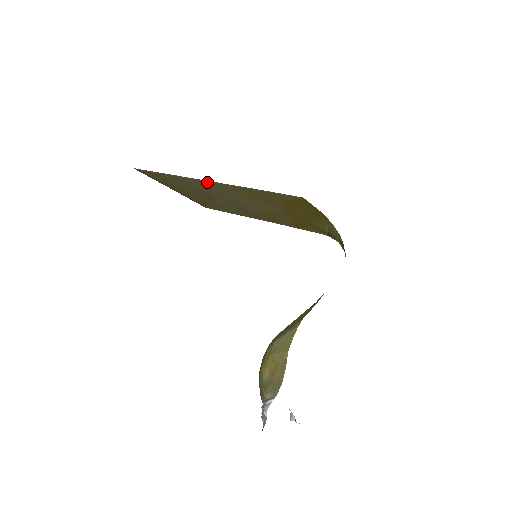
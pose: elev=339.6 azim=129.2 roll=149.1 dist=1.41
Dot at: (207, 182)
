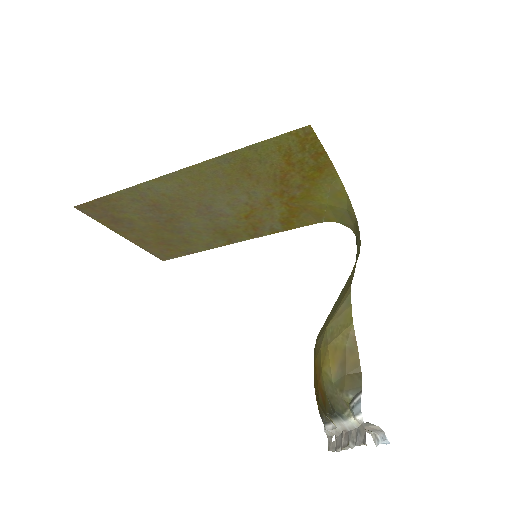
Dot at: (178, 175)
